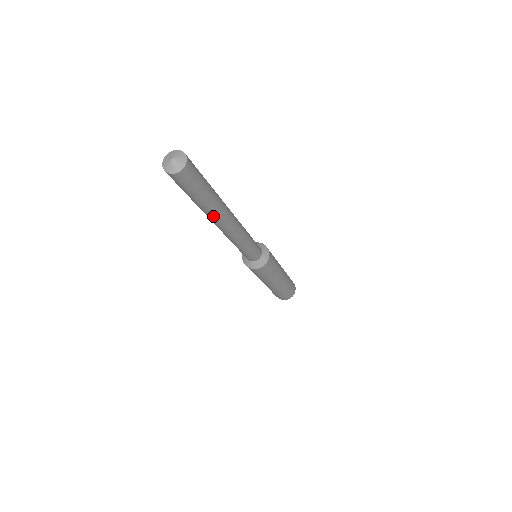
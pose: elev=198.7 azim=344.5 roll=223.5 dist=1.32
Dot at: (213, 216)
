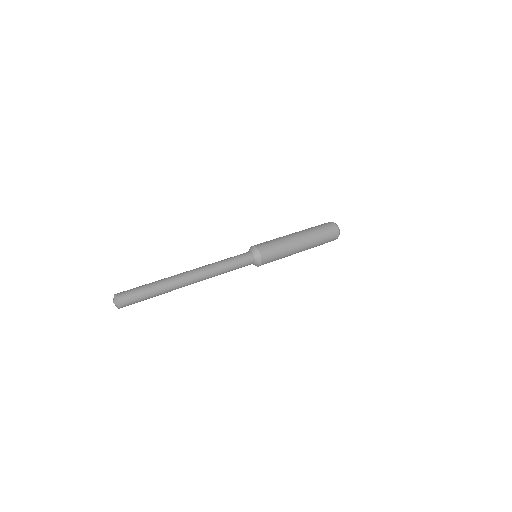
Dot at: occluded
